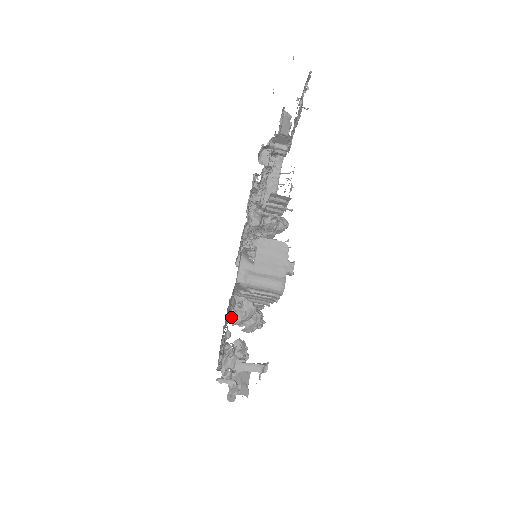
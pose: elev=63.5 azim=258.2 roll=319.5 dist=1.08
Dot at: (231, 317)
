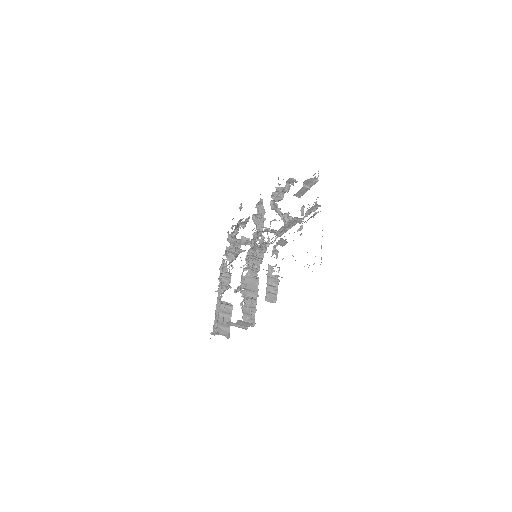
Dot at: (236, 248)
